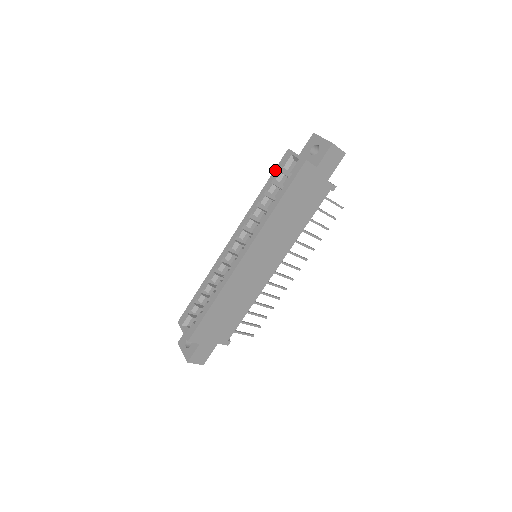
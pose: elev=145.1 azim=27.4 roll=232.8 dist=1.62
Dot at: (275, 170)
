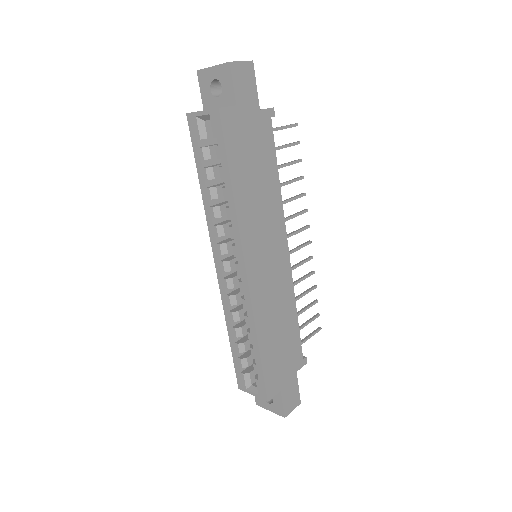
Dot at: (194, 150)
